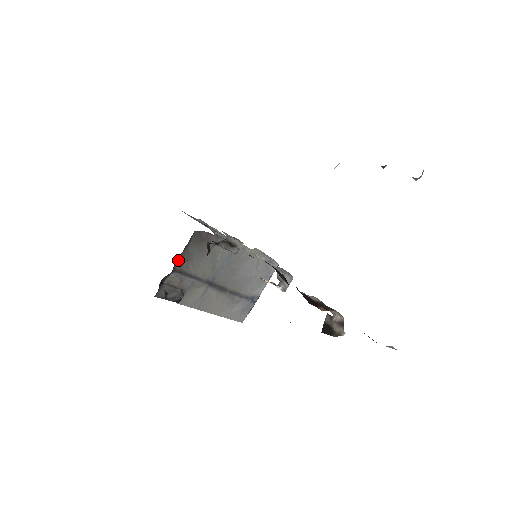
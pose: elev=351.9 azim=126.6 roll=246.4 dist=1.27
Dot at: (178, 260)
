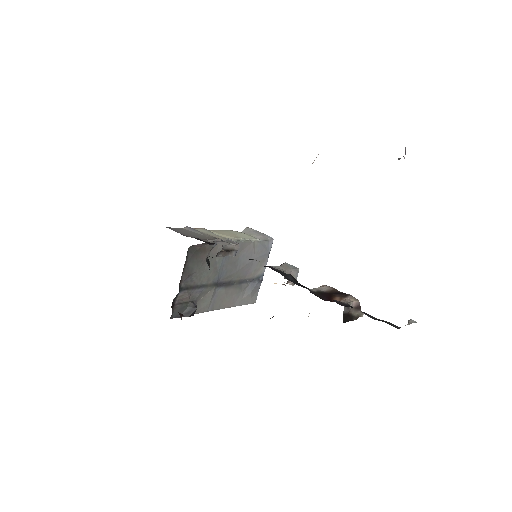
Dot at: (181, 279)
